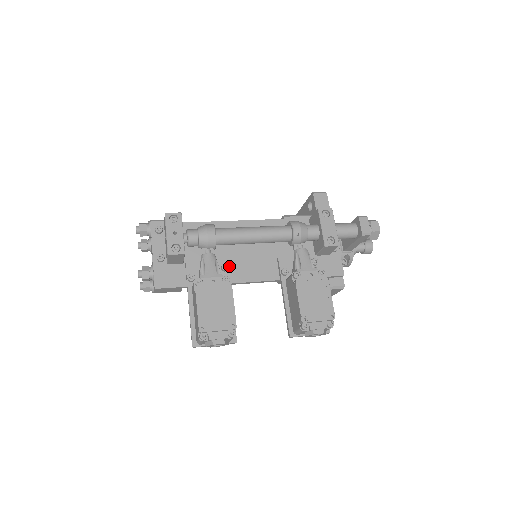
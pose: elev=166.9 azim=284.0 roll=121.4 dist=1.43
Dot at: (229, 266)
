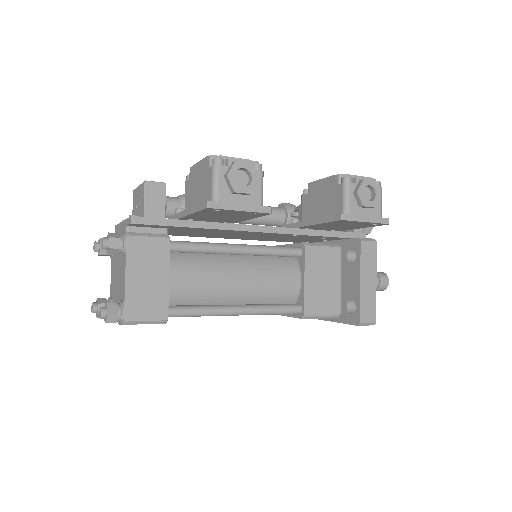
Dot at: occluded
